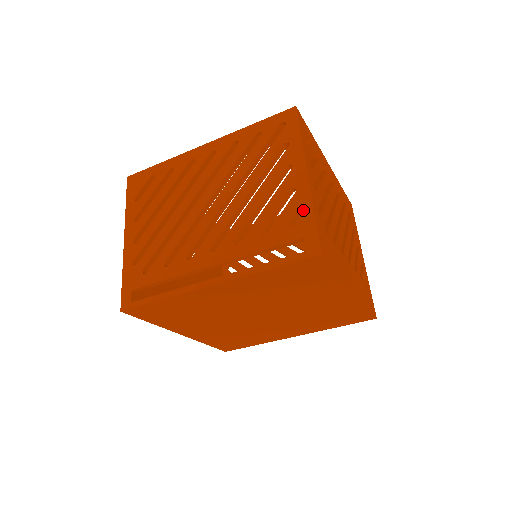
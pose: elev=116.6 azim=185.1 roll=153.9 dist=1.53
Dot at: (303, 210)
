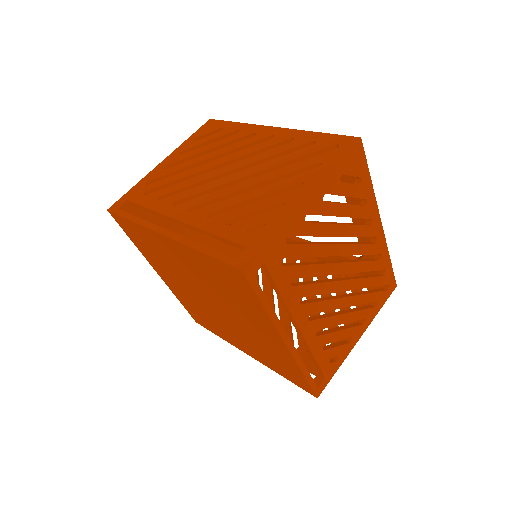
Dot at: (270, 225)
